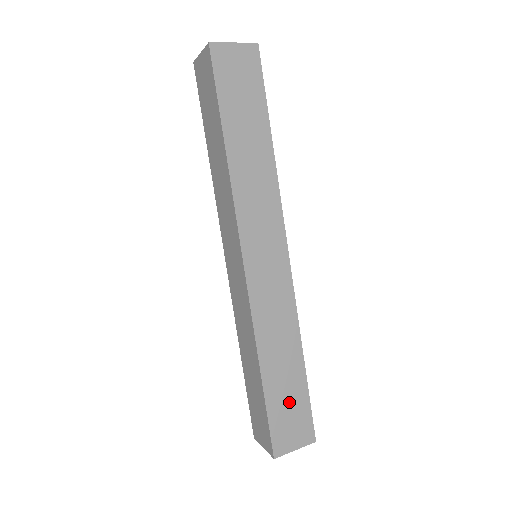
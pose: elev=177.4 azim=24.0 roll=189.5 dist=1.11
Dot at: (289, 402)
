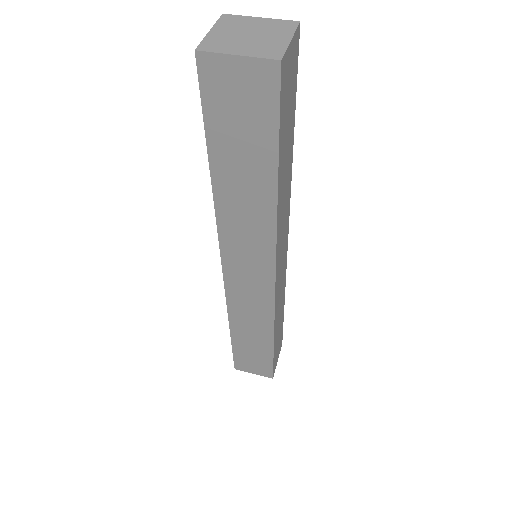
Dot at: occluded
